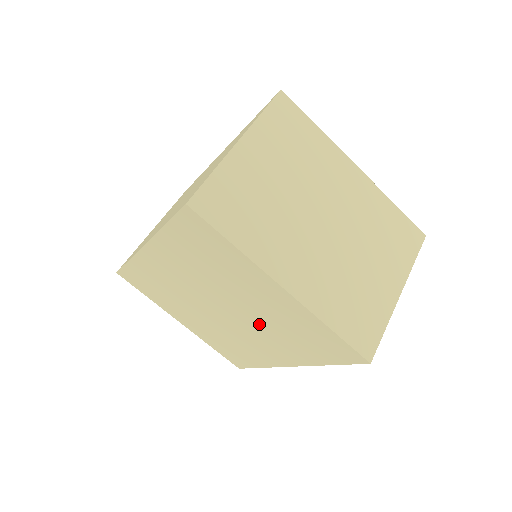
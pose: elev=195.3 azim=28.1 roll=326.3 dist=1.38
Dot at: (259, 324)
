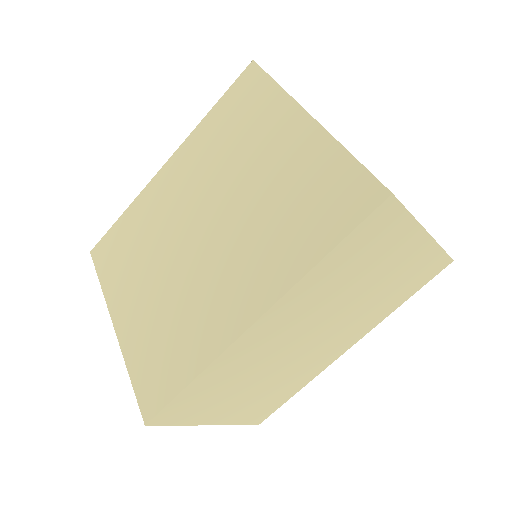
Dot at: (248, 222)
